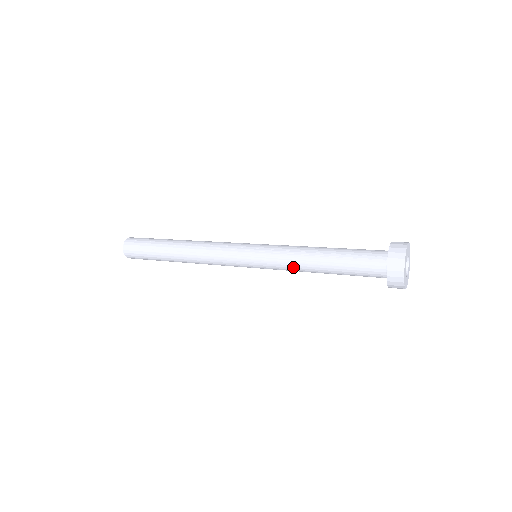
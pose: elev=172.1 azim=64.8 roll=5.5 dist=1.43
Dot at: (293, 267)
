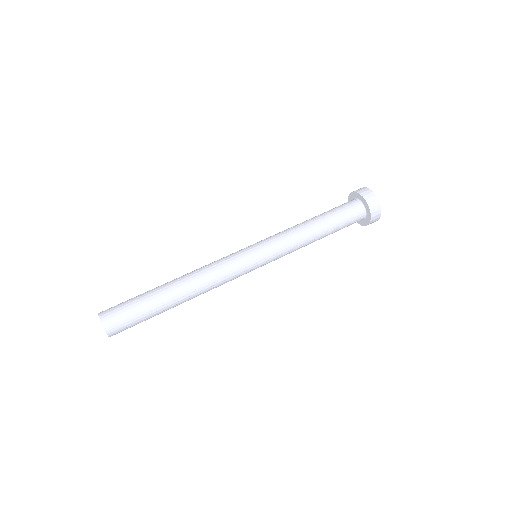
Dot at: occluded
